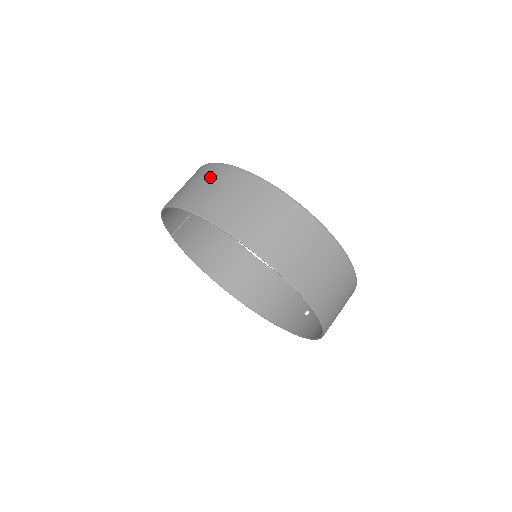
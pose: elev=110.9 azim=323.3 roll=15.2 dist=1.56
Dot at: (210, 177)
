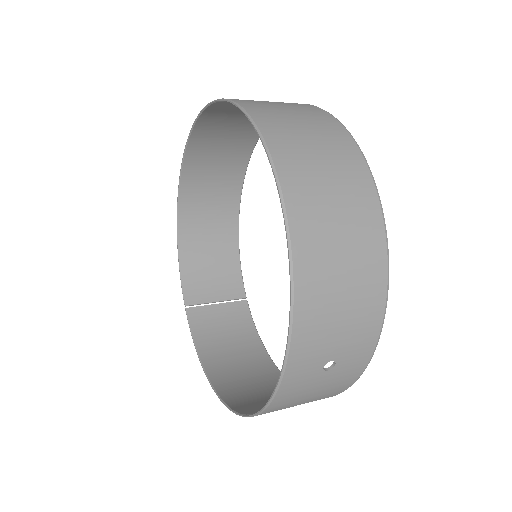
Dot at: (226, 168)
